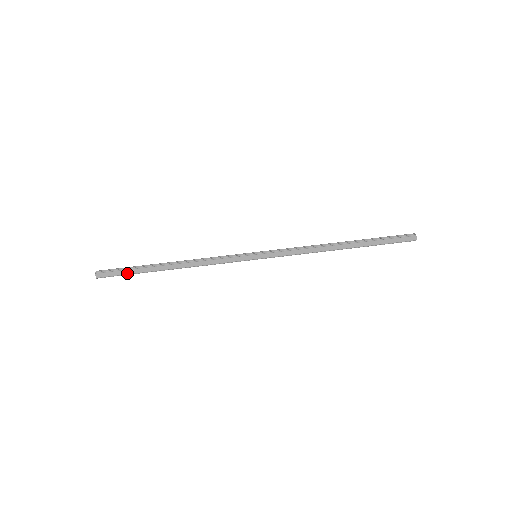
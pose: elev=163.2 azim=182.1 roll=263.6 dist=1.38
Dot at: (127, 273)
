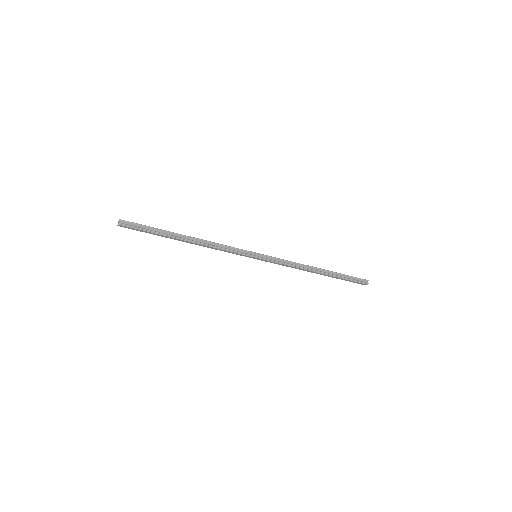
Dot at: (147, 232)
